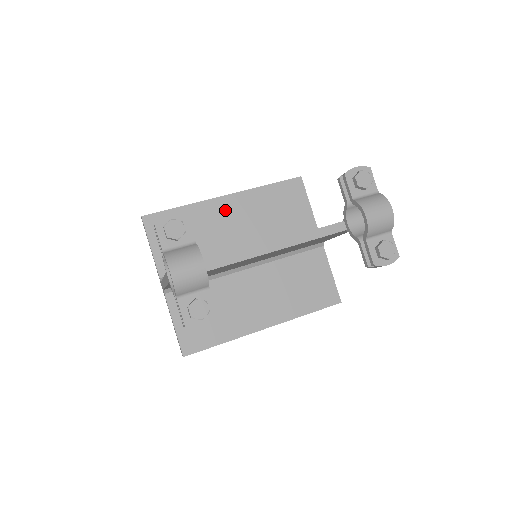
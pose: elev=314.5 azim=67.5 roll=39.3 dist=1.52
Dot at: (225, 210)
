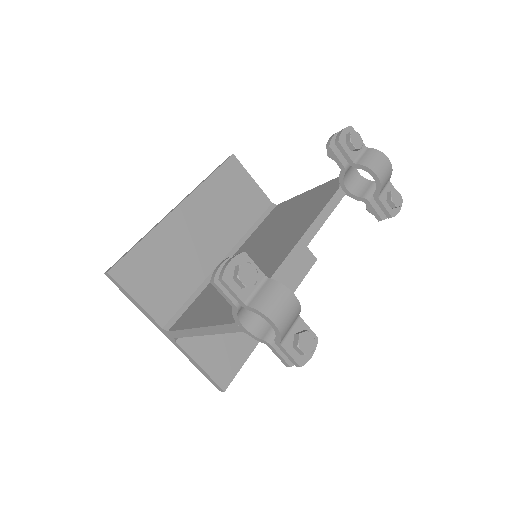
Dot at: (185, 222)
